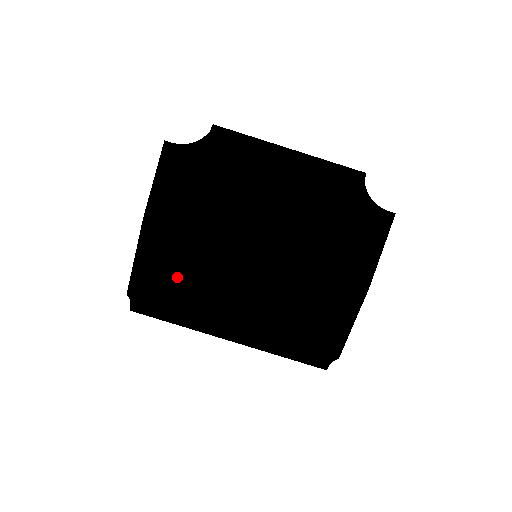
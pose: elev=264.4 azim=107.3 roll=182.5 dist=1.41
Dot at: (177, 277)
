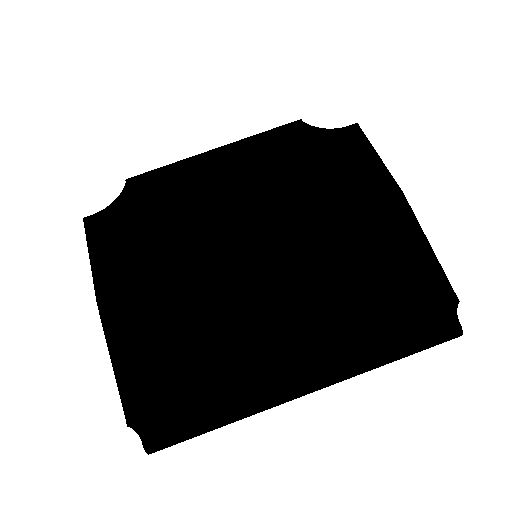
Dot at: (180, 348)
